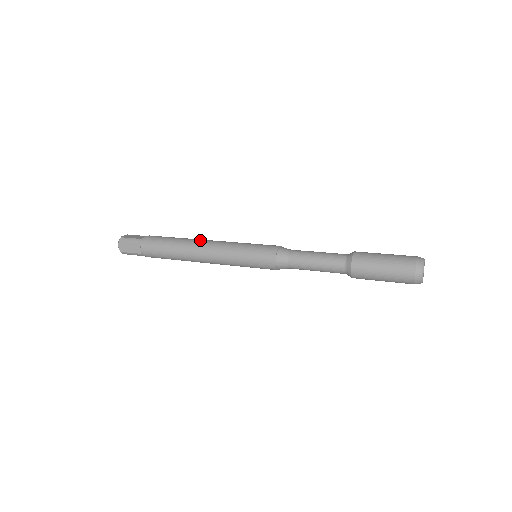
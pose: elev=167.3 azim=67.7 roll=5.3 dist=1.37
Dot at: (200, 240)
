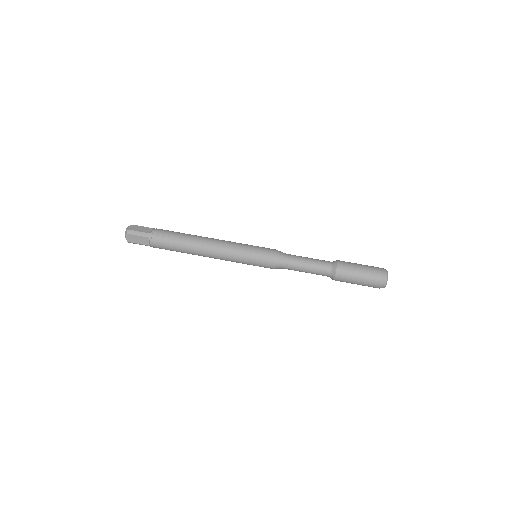
Dot at: (207, 239)
